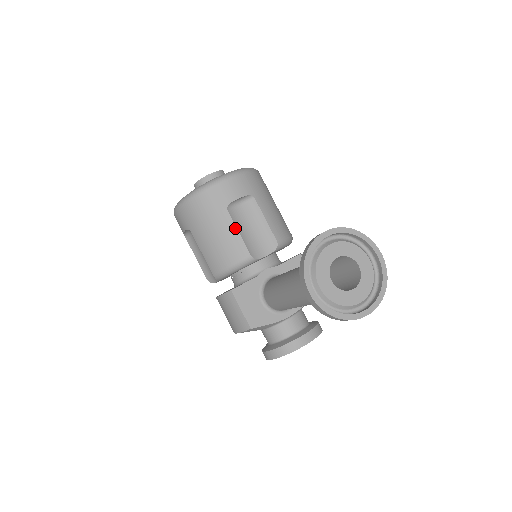
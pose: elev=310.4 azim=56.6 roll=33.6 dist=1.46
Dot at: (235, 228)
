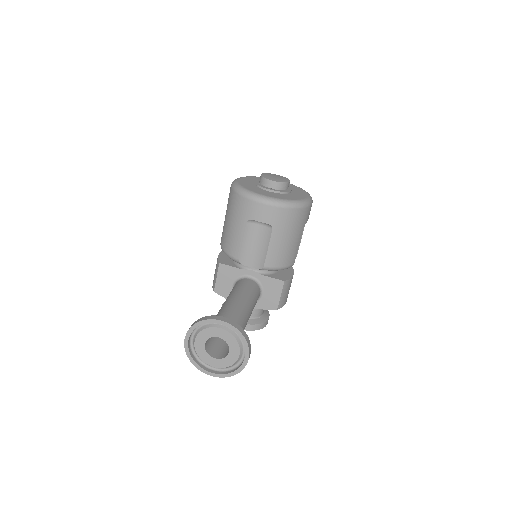
Dot at: (242, 236)
